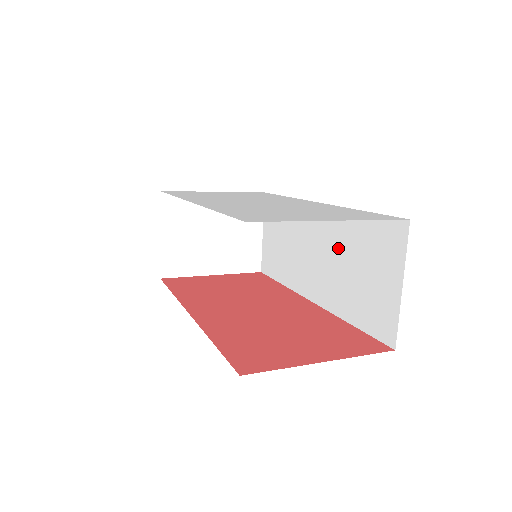
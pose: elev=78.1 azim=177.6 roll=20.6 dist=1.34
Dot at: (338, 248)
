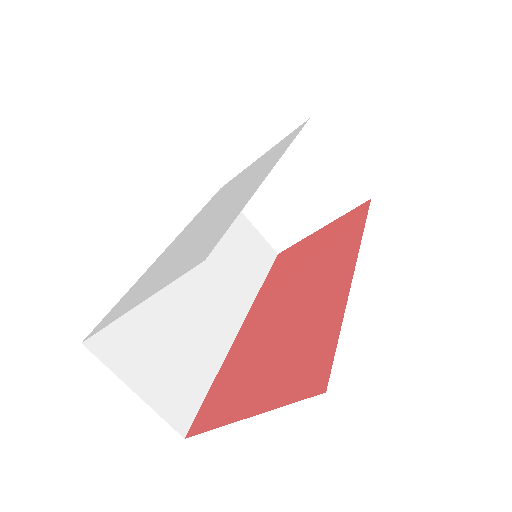
Dot at: occluded
